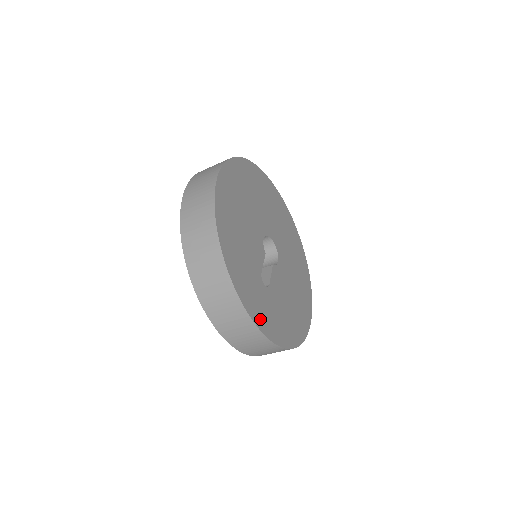
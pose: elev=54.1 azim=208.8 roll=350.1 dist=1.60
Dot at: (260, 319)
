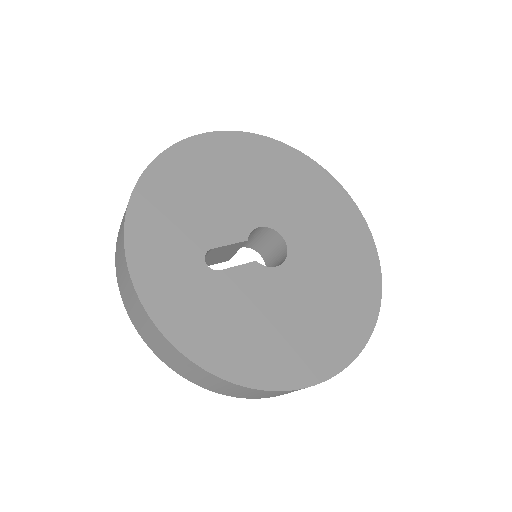
Dot at: (150, 282)
